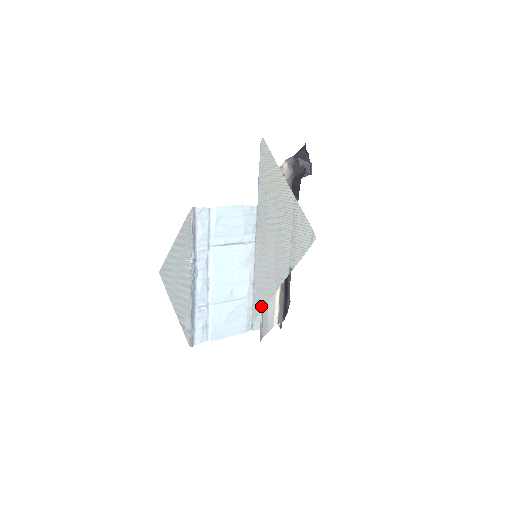
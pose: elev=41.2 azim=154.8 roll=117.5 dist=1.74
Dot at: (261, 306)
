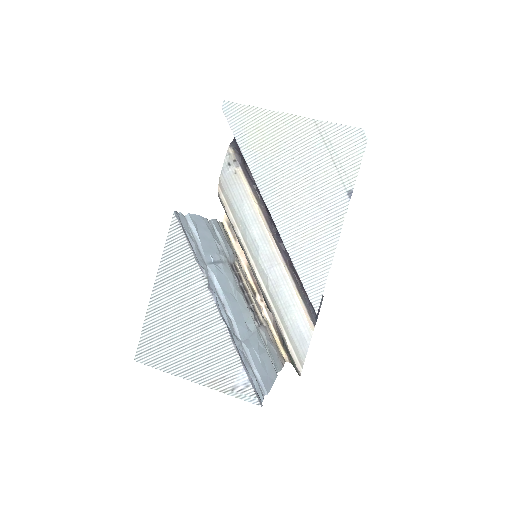
Dot at: (323, 276)
